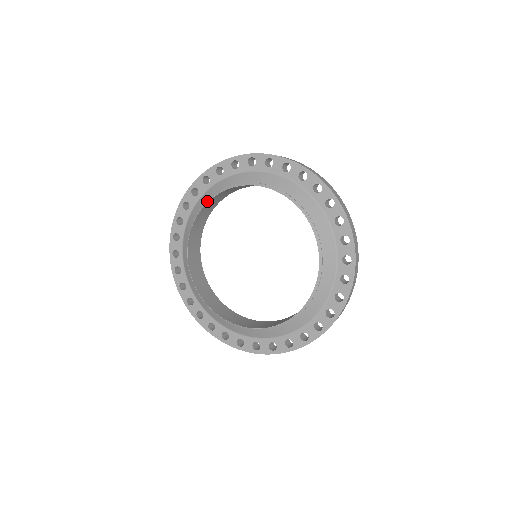
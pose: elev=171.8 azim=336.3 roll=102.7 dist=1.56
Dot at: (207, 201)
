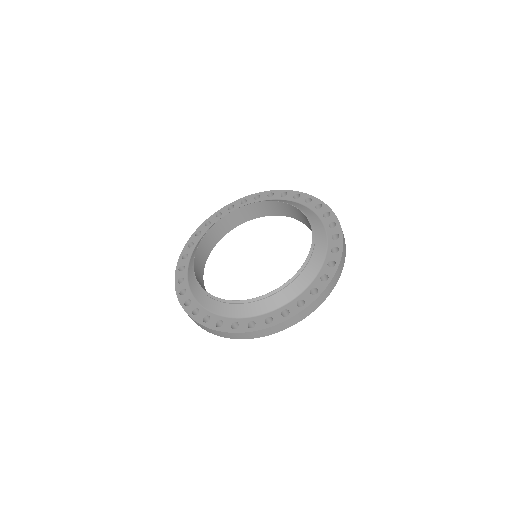
Dot at: (249, 204)
